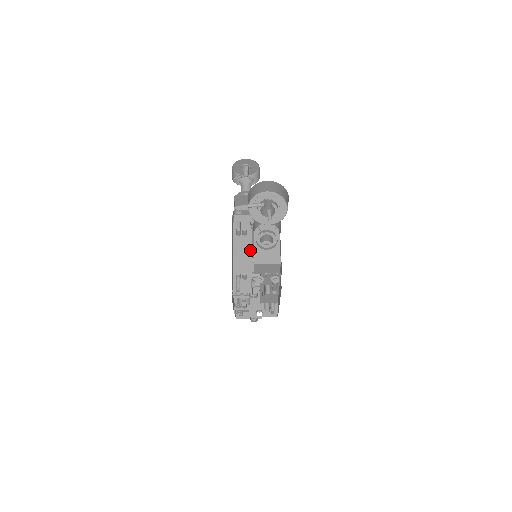
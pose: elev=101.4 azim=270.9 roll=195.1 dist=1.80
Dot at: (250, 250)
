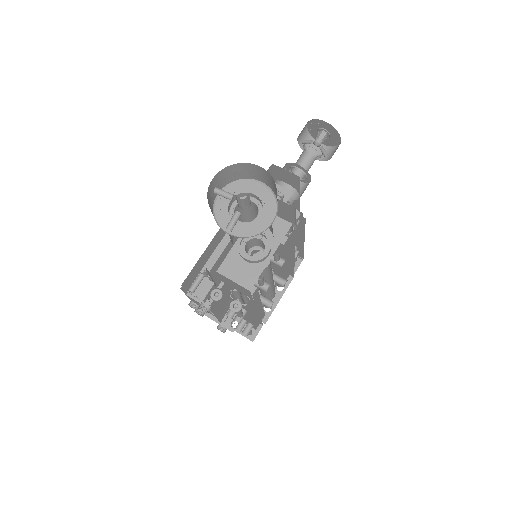
Dot at: occluded
